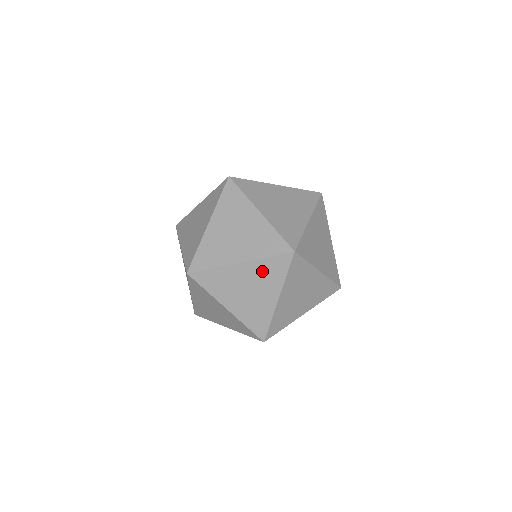
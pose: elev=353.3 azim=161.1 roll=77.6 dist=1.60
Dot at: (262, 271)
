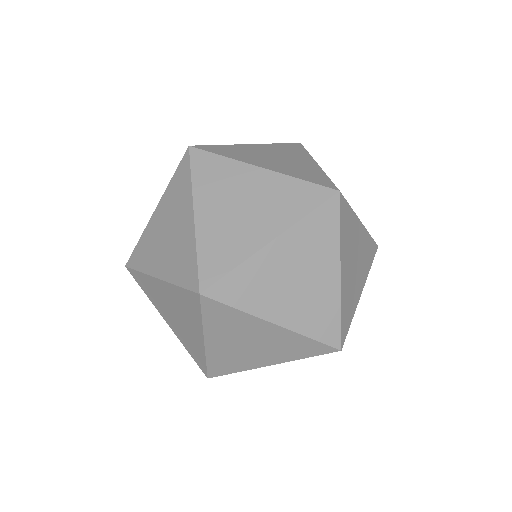
Dot at: (306, 240)
